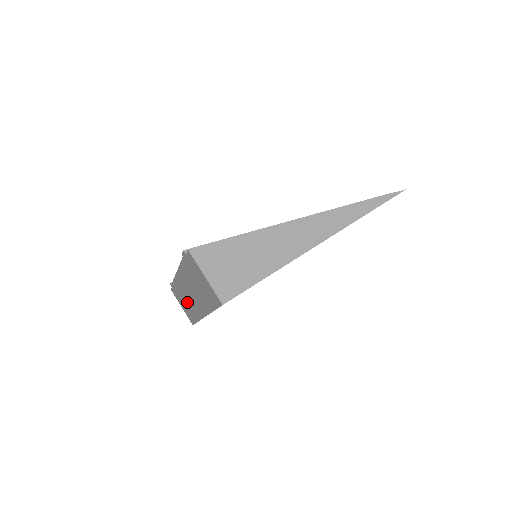
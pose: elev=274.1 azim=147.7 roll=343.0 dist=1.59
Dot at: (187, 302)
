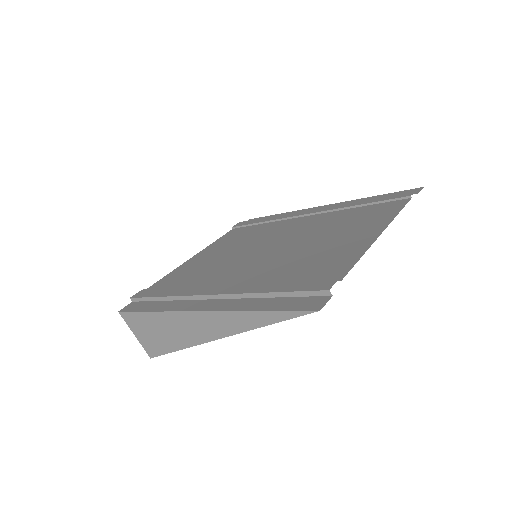
Dot at: occluded
